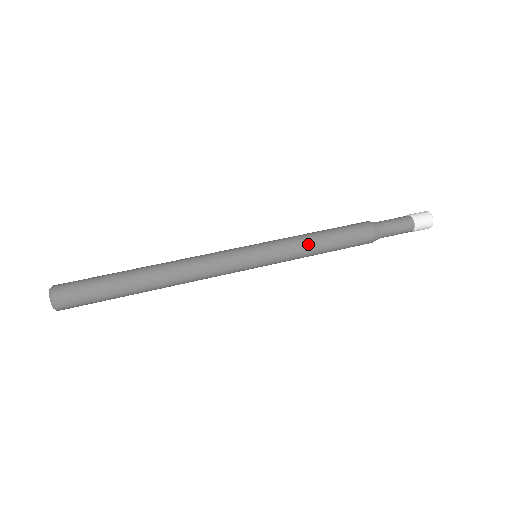
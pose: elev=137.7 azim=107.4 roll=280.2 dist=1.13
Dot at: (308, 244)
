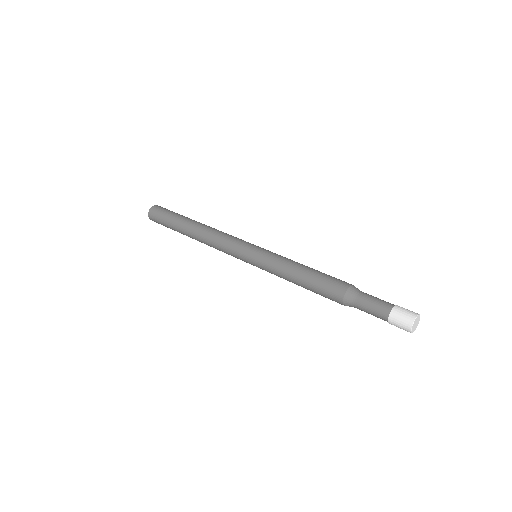
Dot at: (285, 276)
